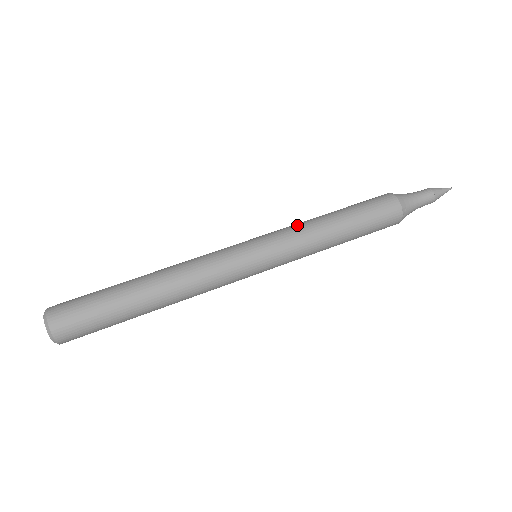
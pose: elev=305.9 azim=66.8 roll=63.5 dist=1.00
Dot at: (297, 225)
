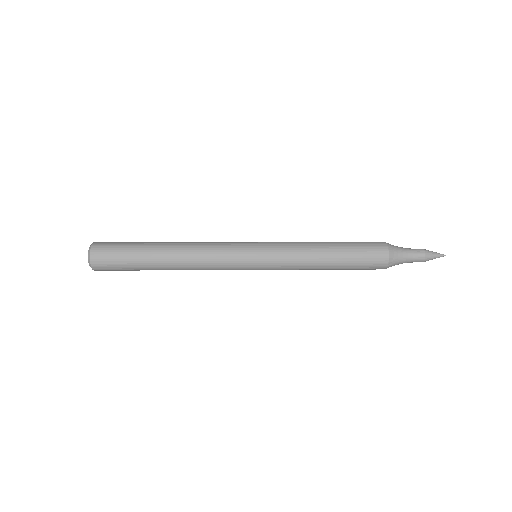
Dot at: (296, 243)
